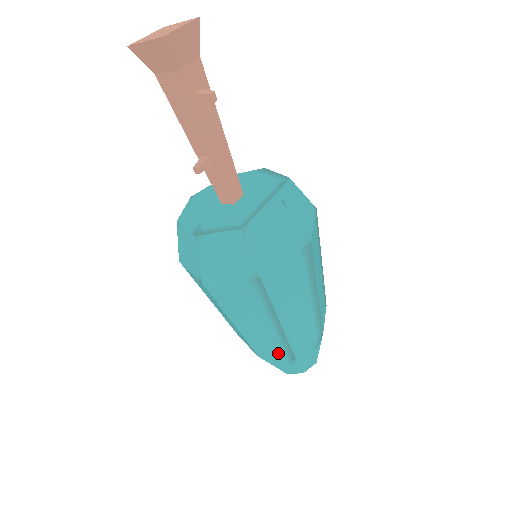
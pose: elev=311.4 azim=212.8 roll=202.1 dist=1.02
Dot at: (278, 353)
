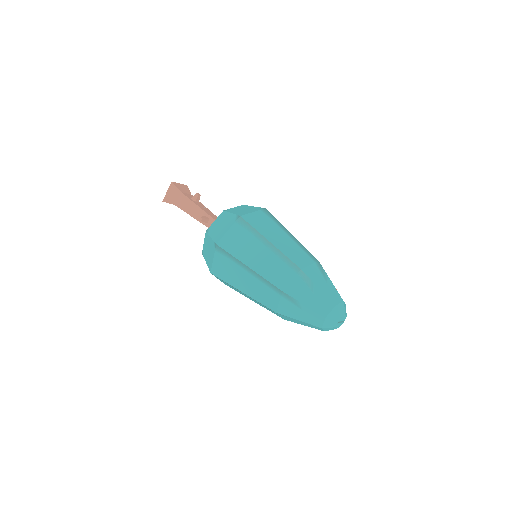
Dot at: (291, 276)
